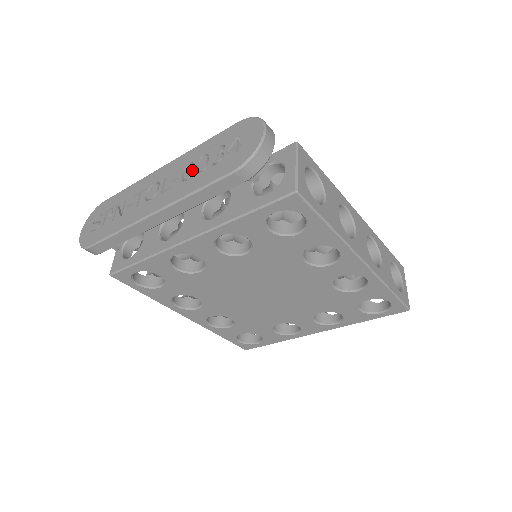
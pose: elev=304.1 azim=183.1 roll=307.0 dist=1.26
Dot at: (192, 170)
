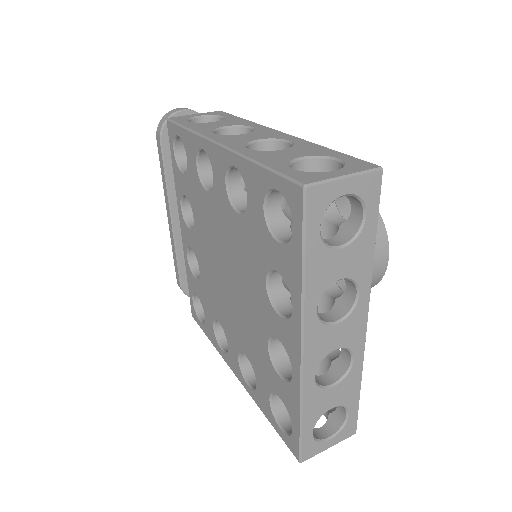
Dot at: occluded
